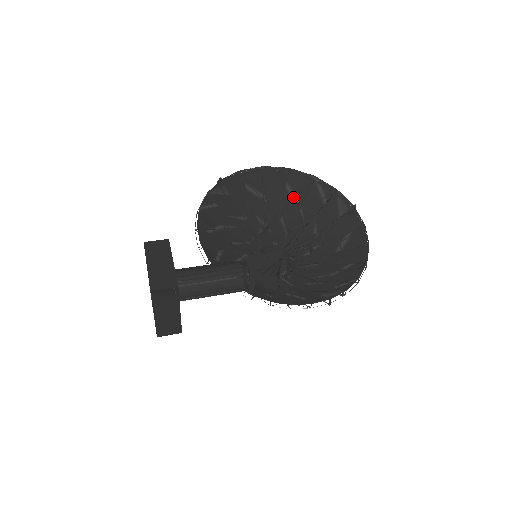
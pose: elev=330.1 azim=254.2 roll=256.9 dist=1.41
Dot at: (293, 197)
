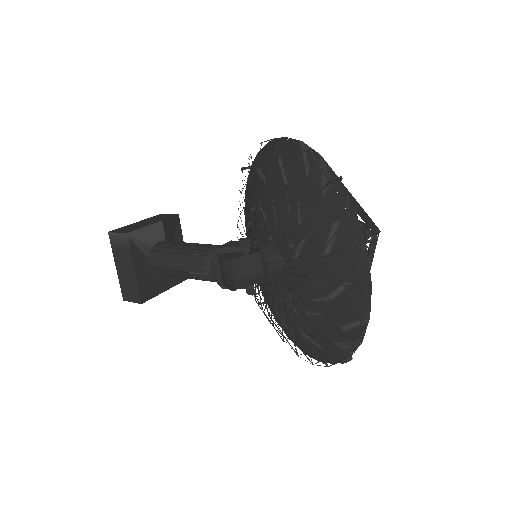
Dot at: (282, 172)
